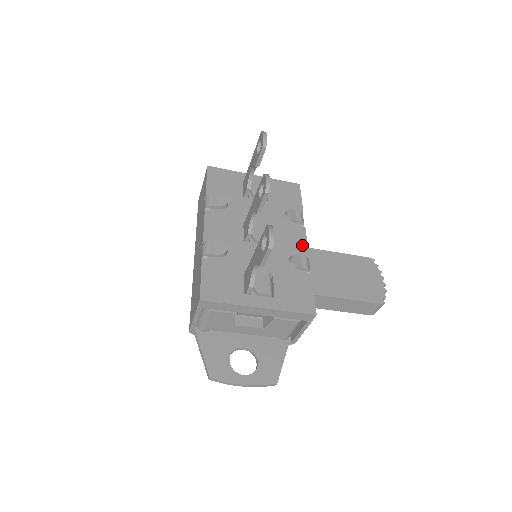
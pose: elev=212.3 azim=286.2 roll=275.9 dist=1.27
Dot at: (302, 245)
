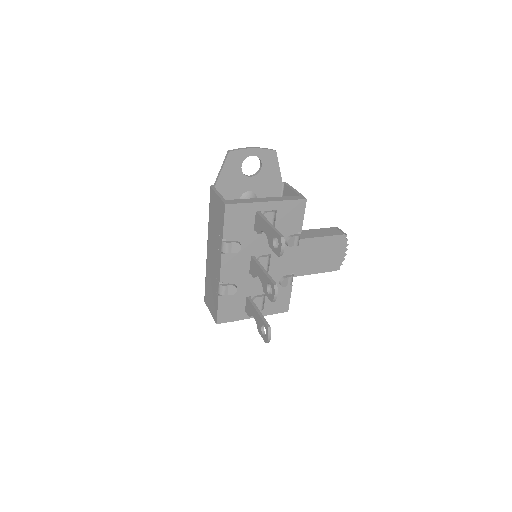
Dot at: (292, 264)
